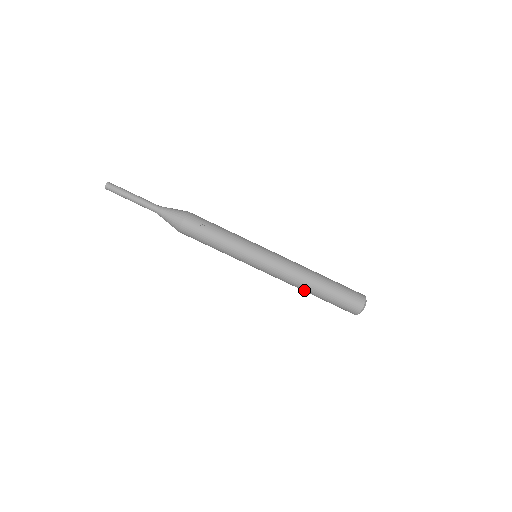
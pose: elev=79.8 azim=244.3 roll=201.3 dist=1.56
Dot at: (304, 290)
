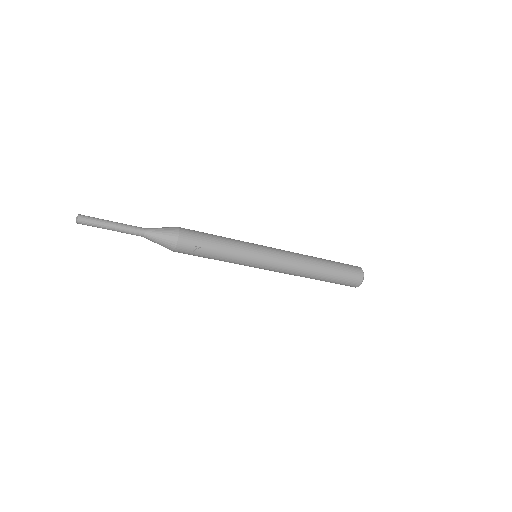
Dot at: (305, 277)
